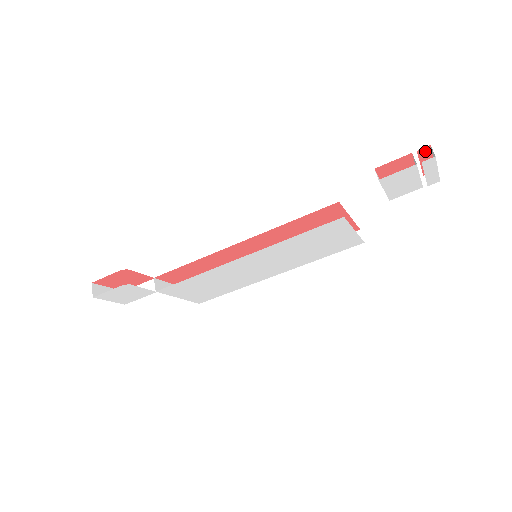
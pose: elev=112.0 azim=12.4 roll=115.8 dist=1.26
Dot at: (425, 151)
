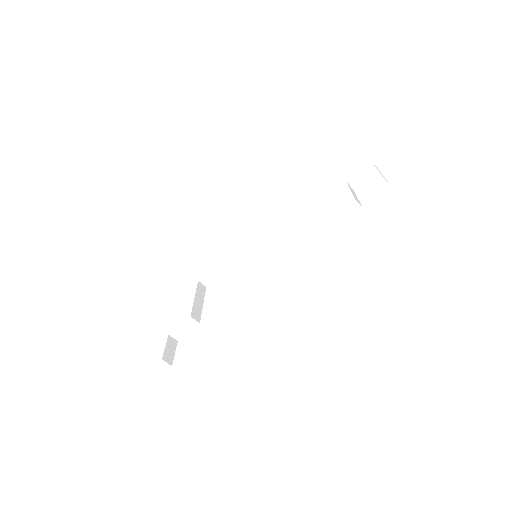
Dot at: occluded
